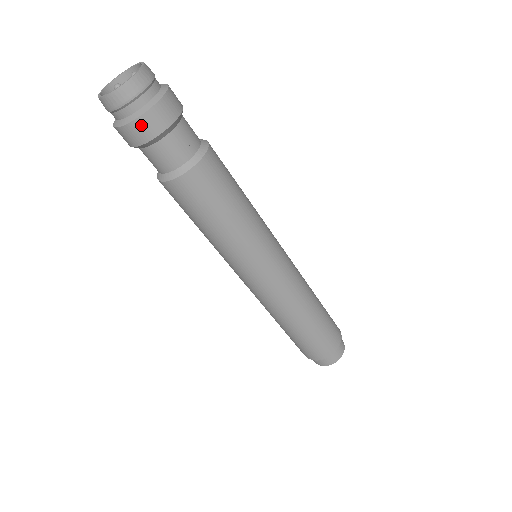
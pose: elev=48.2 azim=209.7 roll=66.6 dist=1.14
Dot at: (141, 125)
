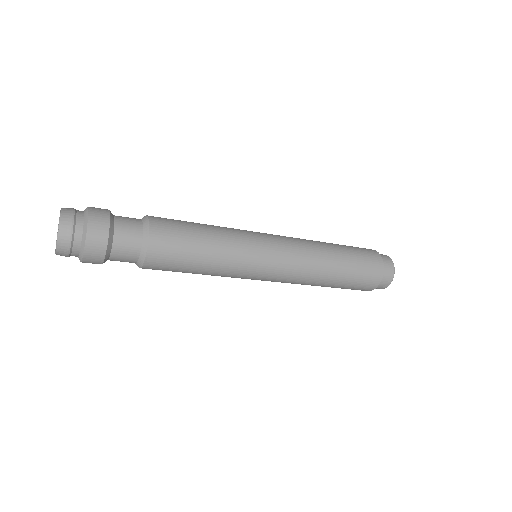
Dot at: occluded
